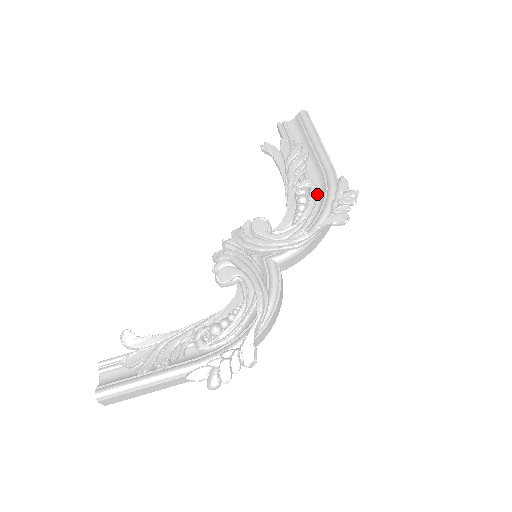
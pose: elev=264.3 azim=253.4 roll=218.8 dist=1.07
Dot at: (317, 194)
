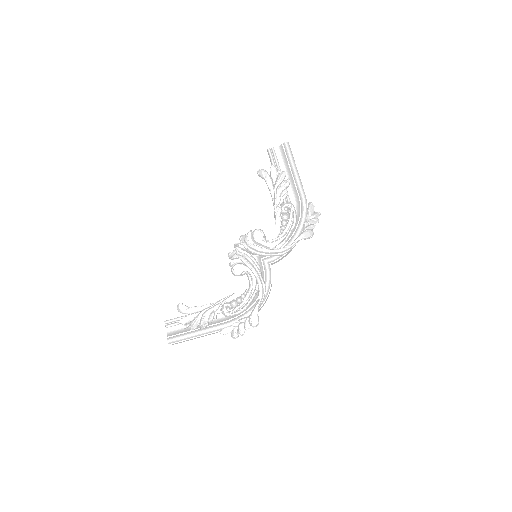
Dot at: (295, 215)
